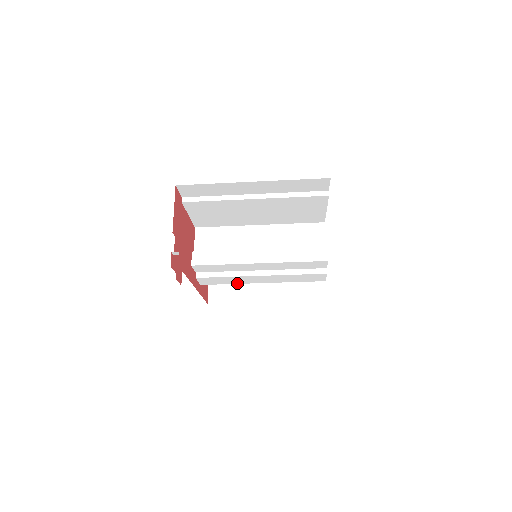
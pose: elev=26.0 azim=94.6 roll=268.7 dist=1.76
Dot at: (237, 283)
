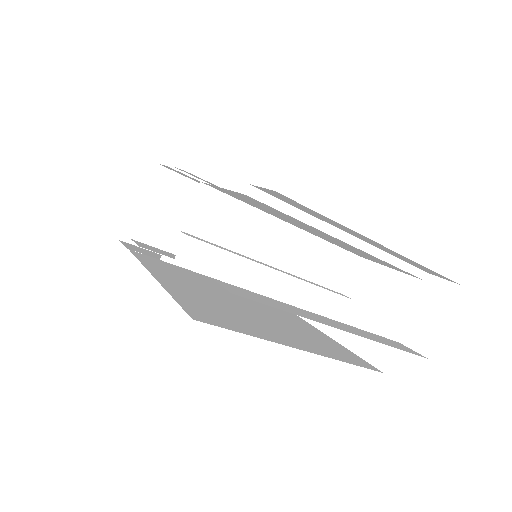
Dot at: occluded
